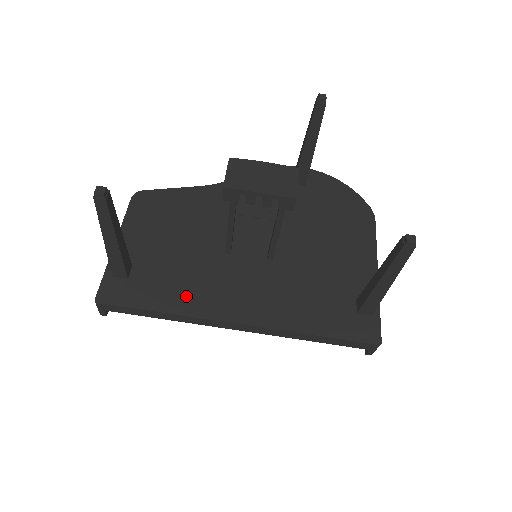
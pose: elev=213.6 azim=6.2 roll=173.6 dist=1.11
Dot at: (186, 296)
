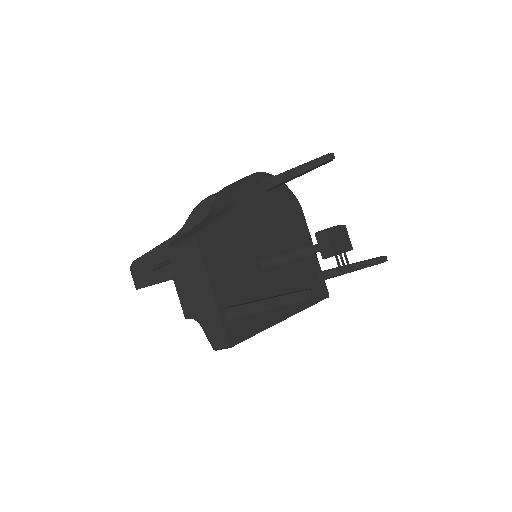
Dot at: (264, 313)
